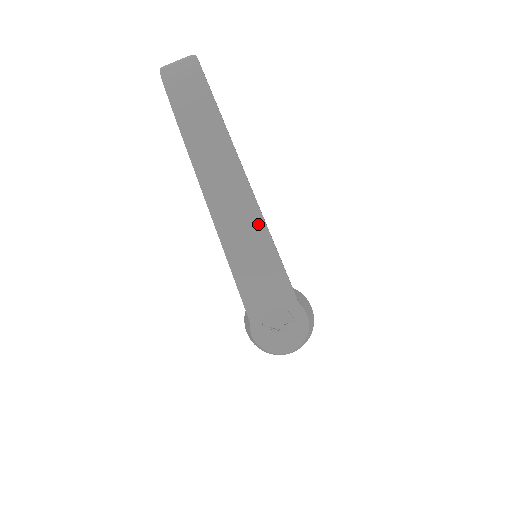
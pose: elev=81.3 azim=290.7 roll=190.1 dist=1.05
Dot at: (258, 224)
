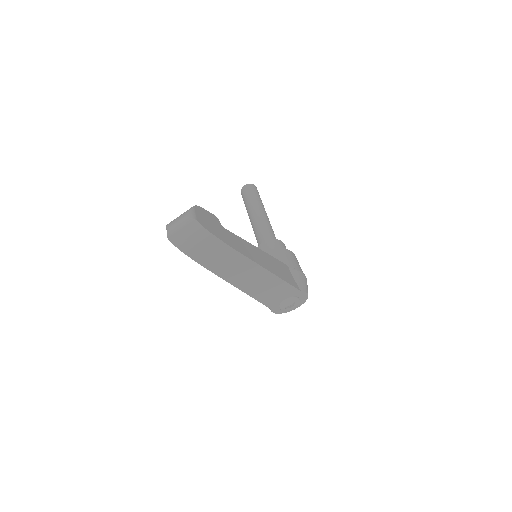
Dot at: (268, 276)
